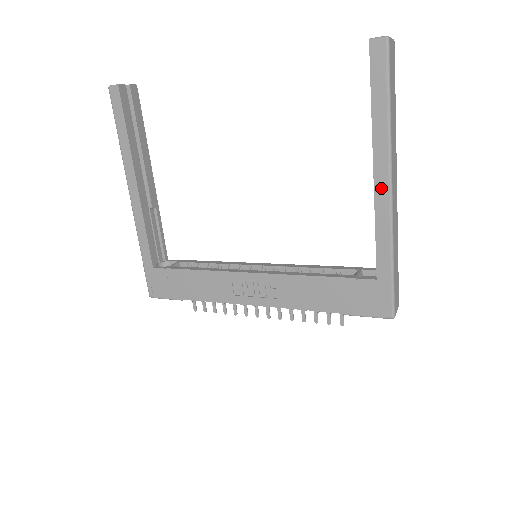
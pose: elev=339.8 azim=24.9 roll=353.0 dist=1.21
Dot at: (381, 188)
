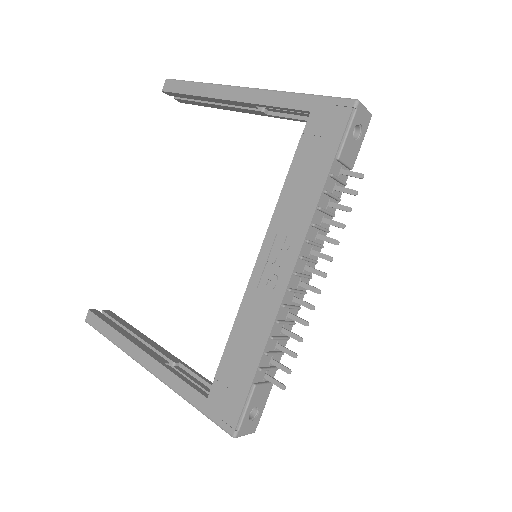
Dot at: (239, 95)
